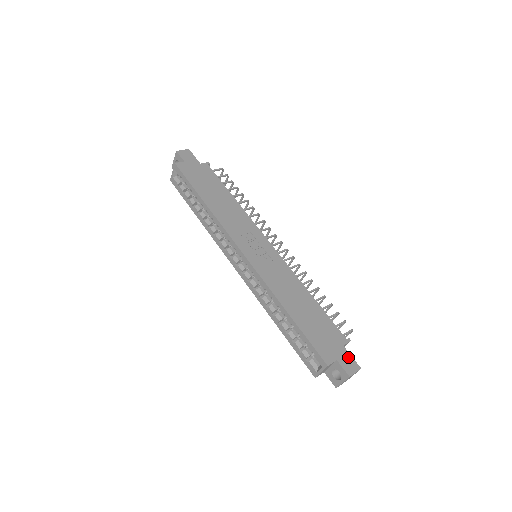
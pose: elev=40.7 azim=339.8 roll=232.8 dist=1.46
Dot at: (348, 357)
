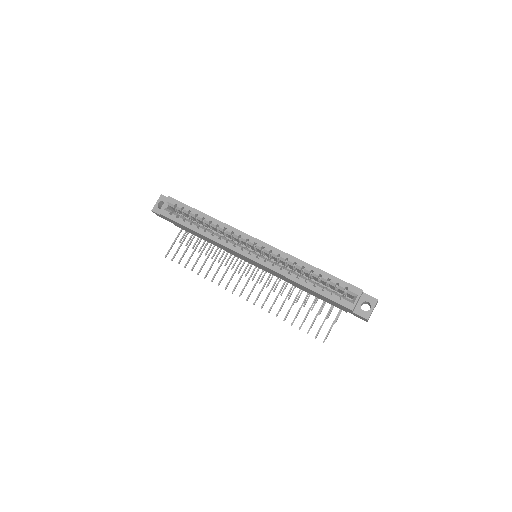
Dot at: occluded
